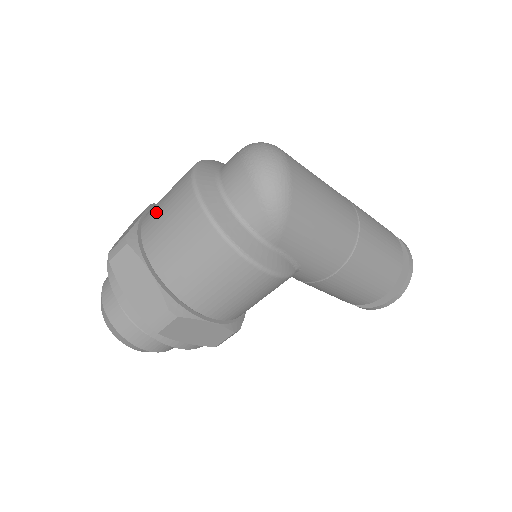
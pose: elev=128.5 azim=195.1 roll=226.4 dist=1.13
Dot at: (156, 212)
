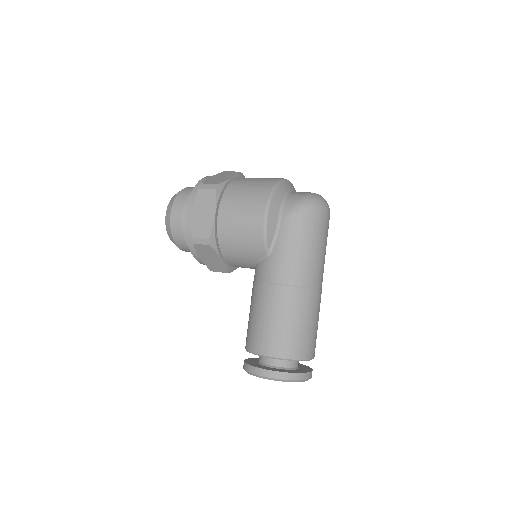
Dot at: occluded
